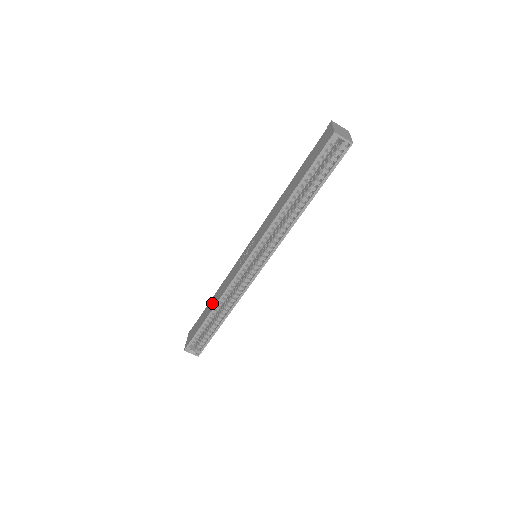
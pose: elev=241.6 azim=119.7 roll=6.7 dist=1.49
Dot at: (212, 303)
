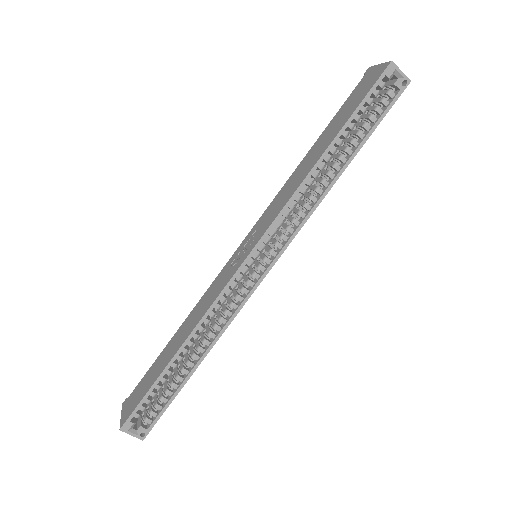
Dot at: (177, 339)
